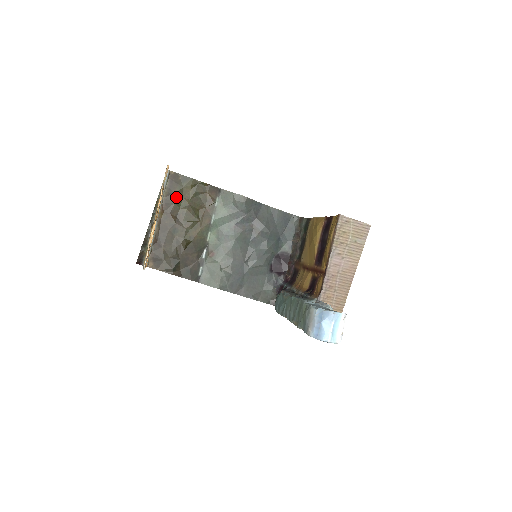
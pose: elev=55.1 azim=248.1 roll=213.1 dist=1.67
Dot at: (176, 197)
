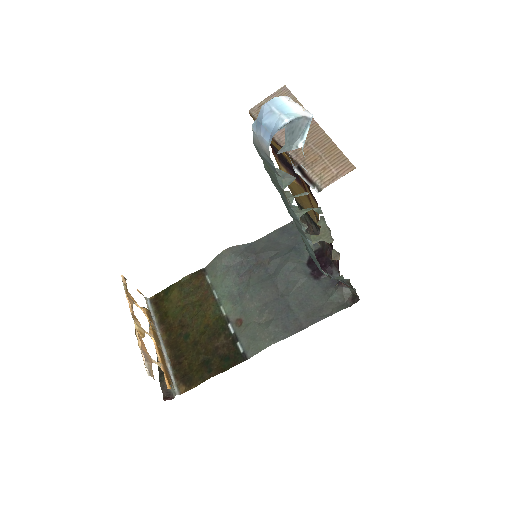
Dot at: (168, 310)
